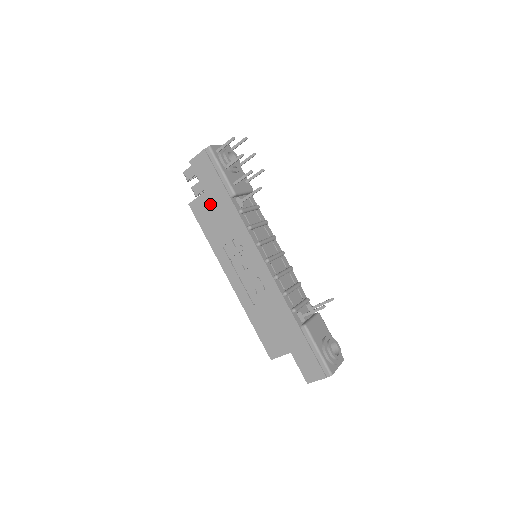
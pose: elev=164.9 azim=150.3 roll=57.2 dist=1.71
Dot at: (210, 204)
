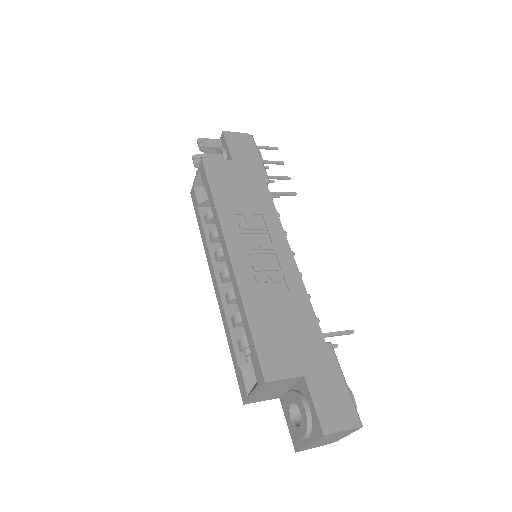
Dot at: (234, 172)
